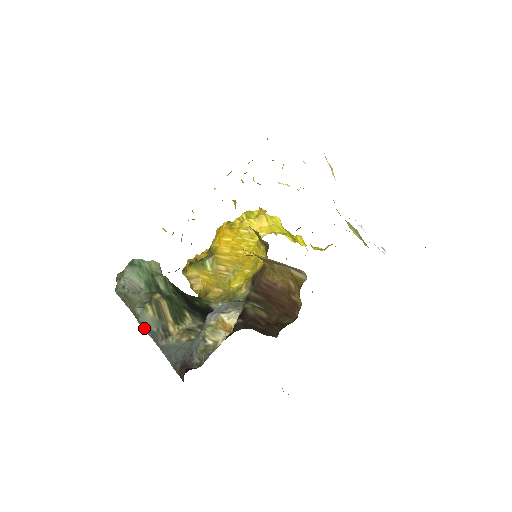
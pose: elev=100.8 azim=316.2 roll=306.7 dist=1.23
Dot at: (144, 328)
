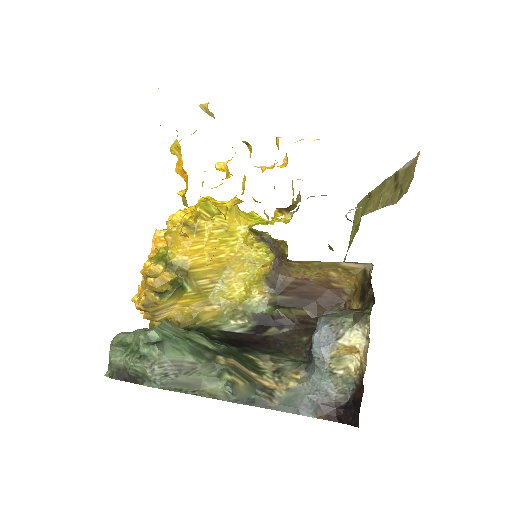
Dot at: (243, 403)
